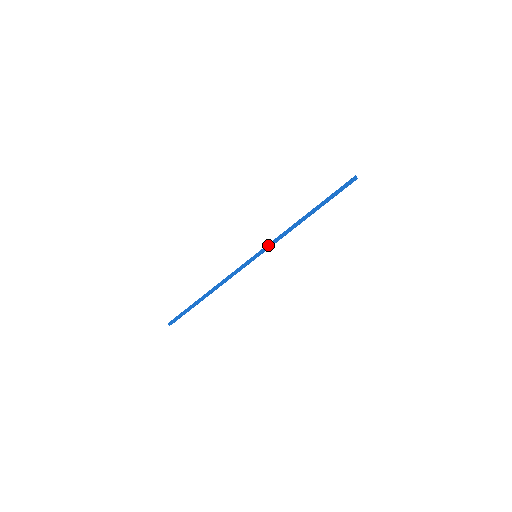
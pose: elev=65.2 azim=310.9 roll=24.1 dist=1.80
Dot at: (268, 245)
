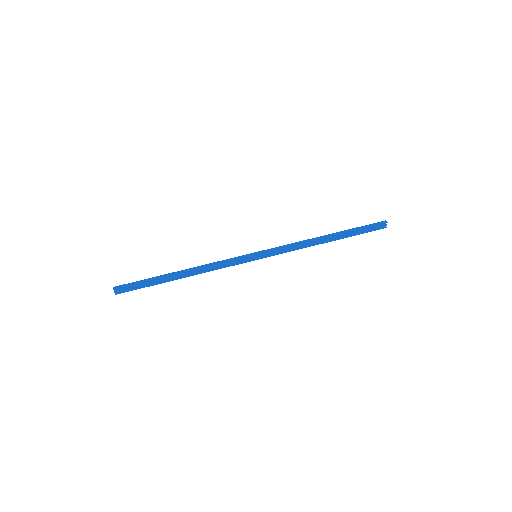
Dot at: (275, 248)
